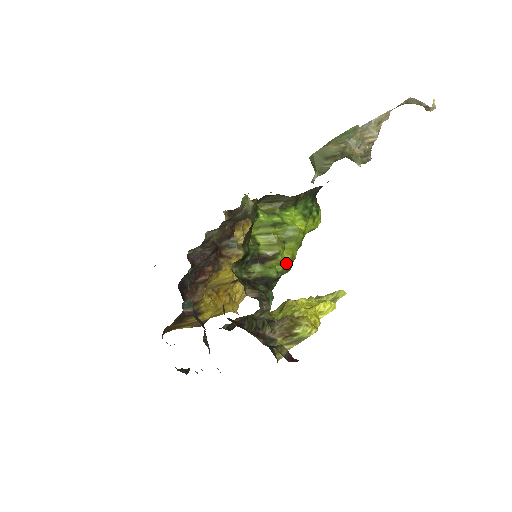
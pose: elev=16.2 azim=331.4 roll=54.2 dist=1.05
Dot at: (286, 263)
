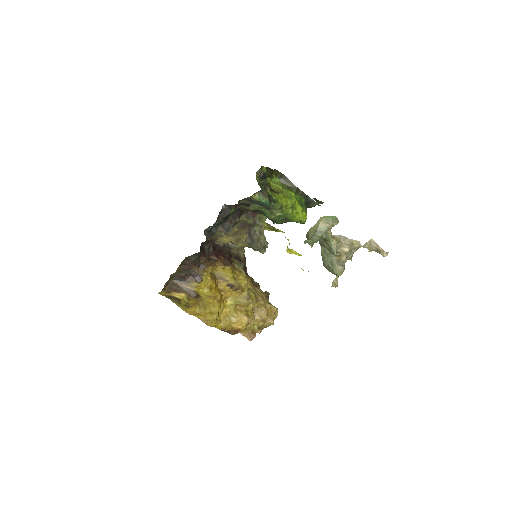
Dot at: (282, 203)
